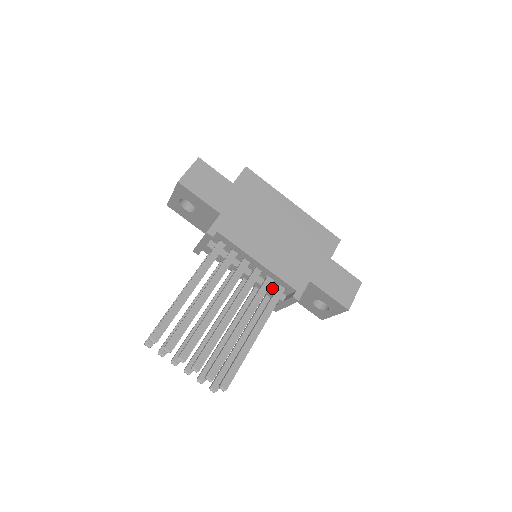
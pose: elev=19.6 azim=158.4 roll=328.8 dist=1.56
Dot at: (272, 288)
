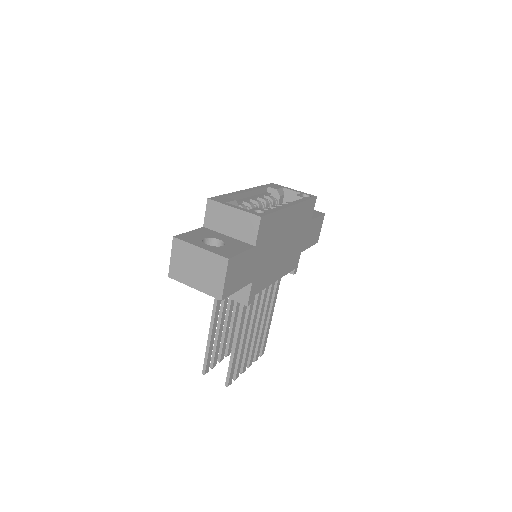
Dot at: occluded
